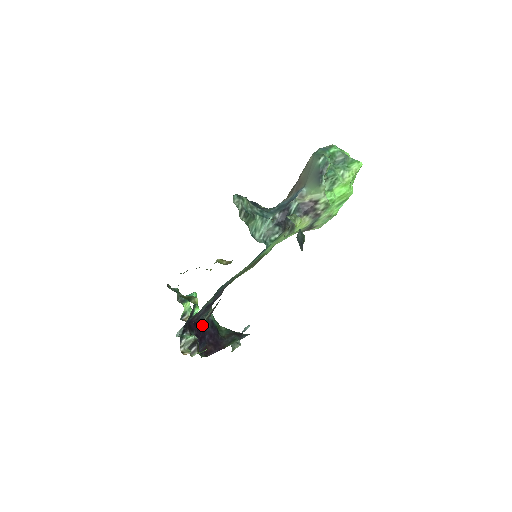
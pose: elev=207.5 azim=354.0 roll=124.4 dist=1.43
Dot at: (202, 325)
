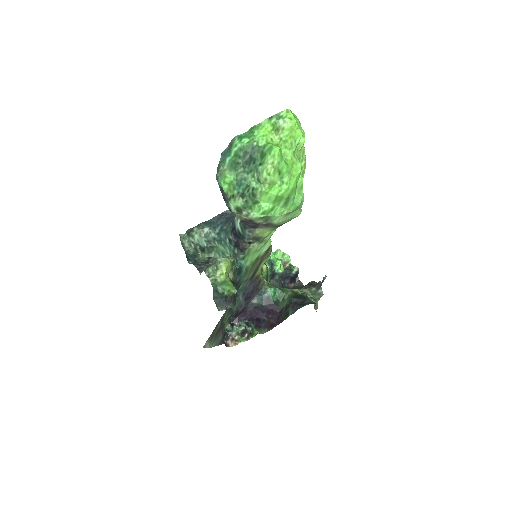
Dot at: (214, 345)
